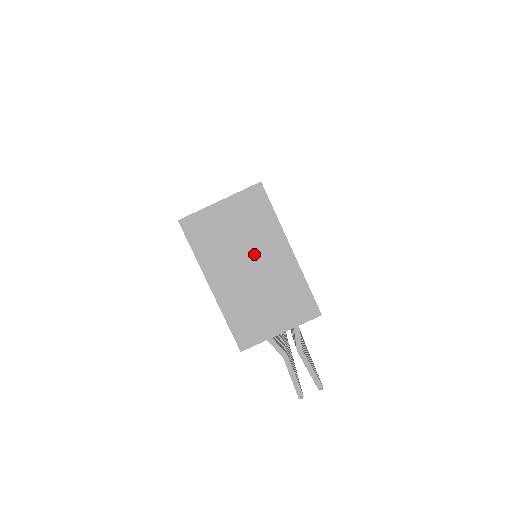
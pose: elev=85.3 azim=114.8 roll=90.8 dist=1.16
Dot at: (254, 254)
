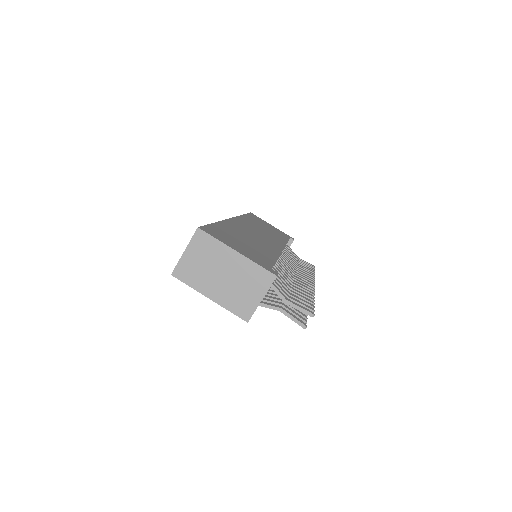
Dot at: (220, 267)
